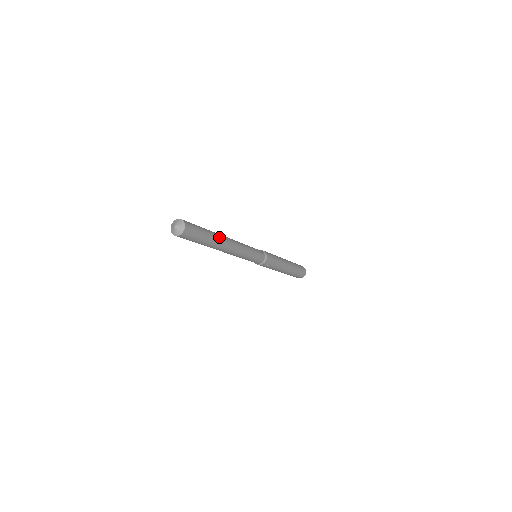
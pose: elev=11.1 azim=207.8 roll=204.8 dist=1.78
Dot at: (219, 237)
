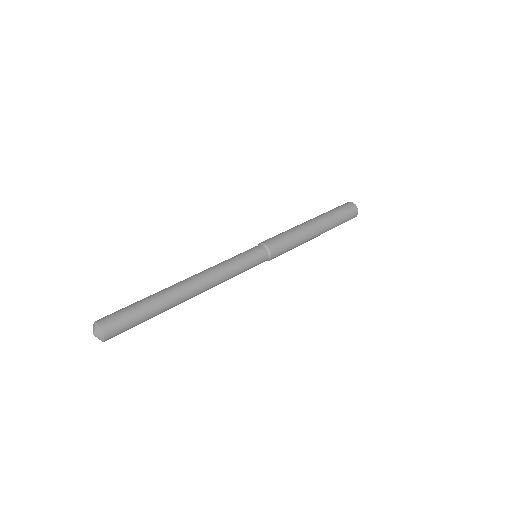
Dot at: (173, 306)
